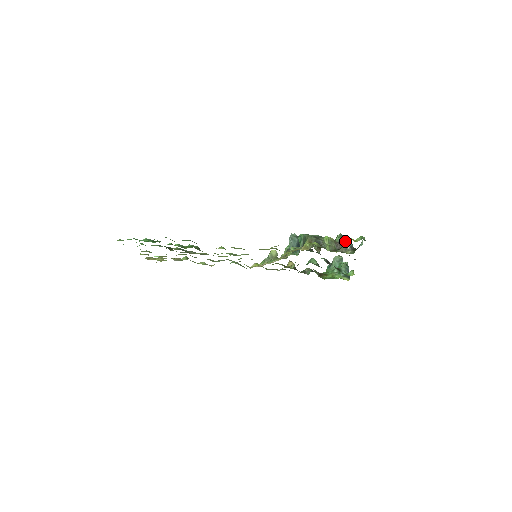
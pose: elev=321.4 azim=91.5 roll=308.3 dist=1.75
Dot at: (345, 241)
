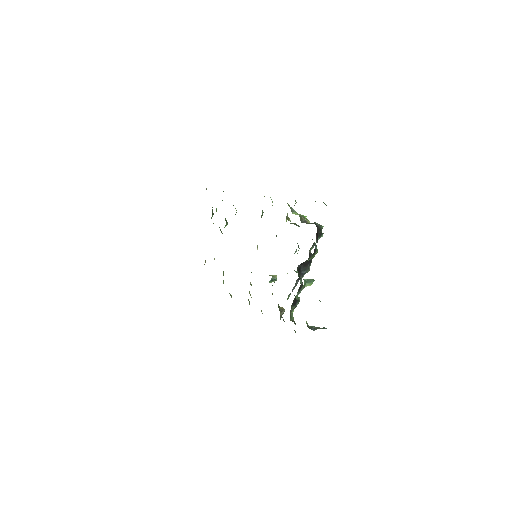
Dot at: occluded
